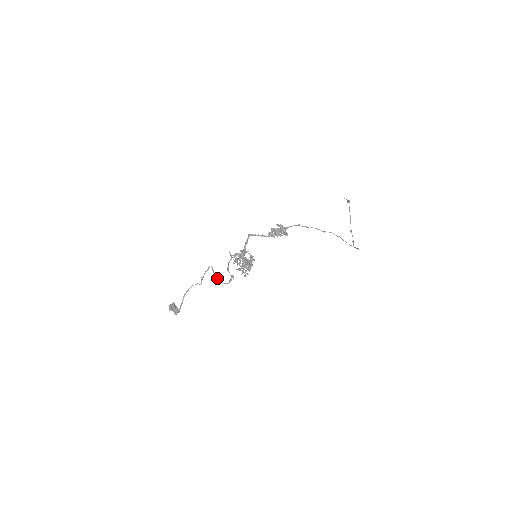
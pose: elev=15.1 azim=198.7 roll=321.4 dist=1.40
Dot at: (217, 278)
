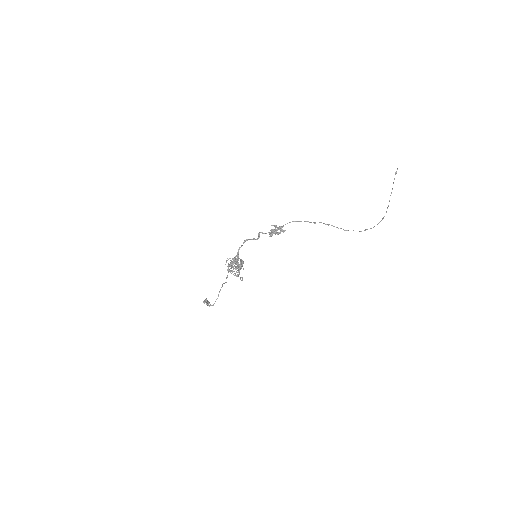
Dot at: occluded
